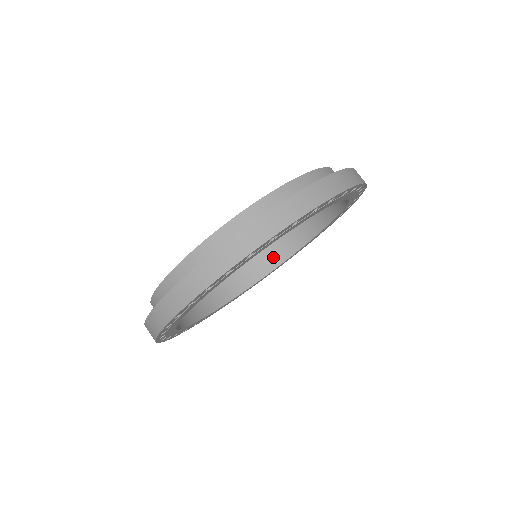
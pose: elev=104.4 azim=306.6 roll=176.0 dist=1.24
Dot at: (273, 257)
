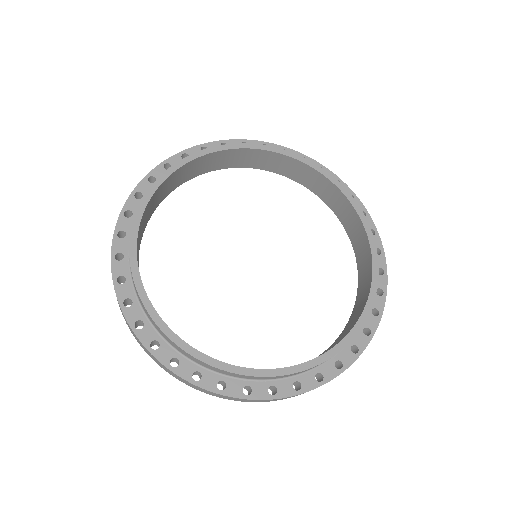
Dot at: (308, 180)
